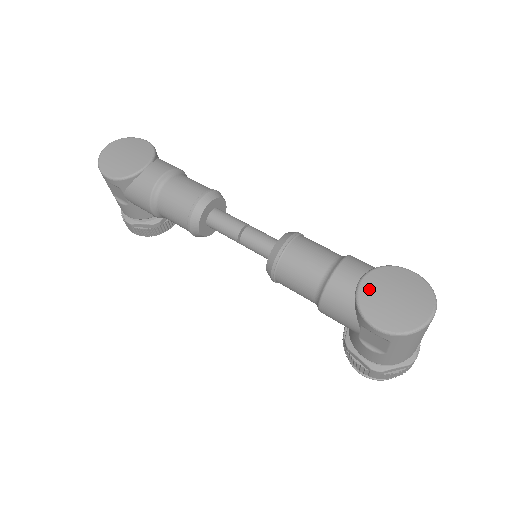
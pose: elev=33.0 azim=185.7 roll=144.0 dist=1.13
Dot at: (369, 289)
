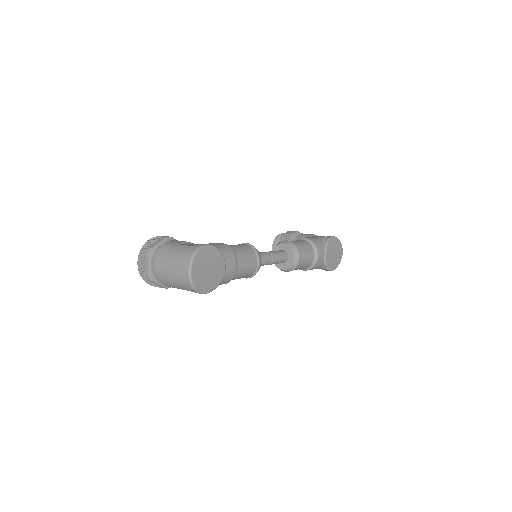
Dot at: (328, 258)
